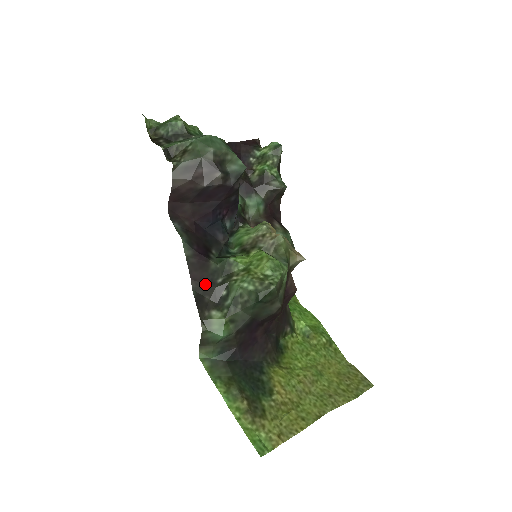
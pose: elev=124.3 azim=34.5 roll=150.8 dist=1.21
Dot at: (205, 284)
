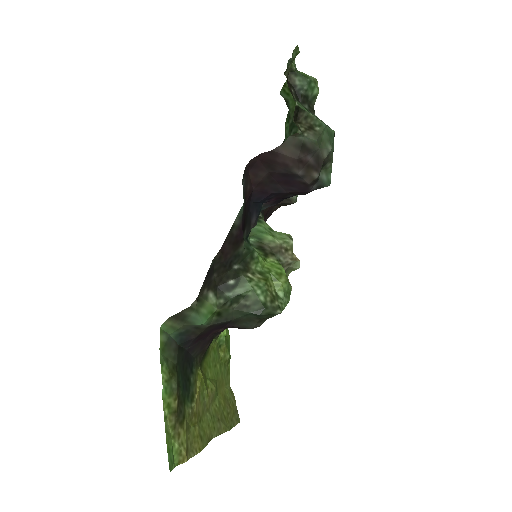
Dot at: (225, 262)
